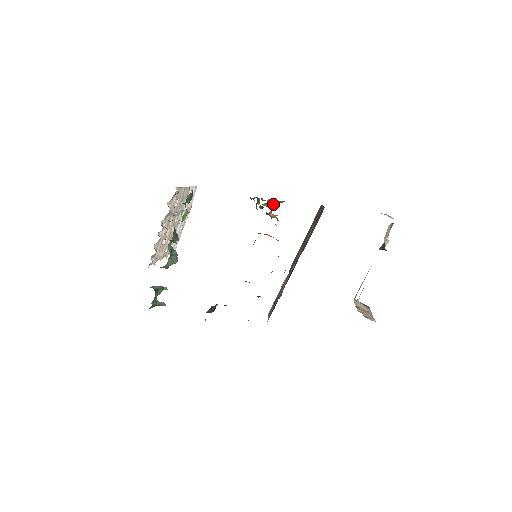
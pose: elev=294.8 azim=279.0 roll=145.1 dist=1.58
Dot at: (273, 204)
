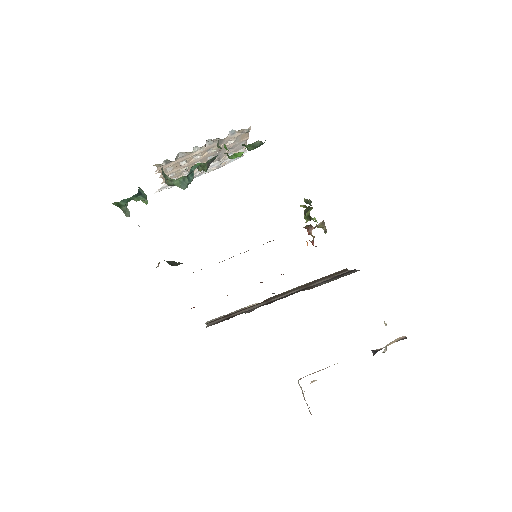
Dot at: (319, 224)
